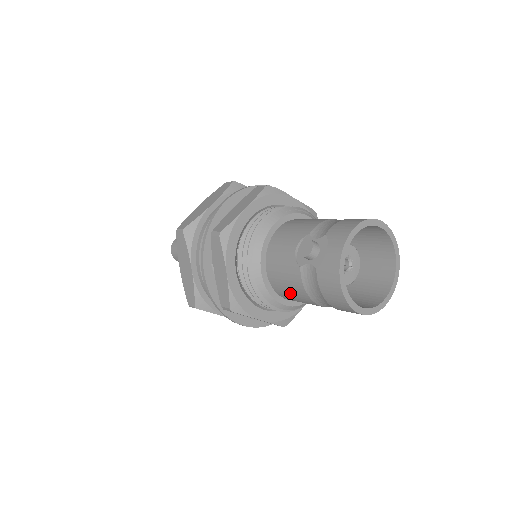
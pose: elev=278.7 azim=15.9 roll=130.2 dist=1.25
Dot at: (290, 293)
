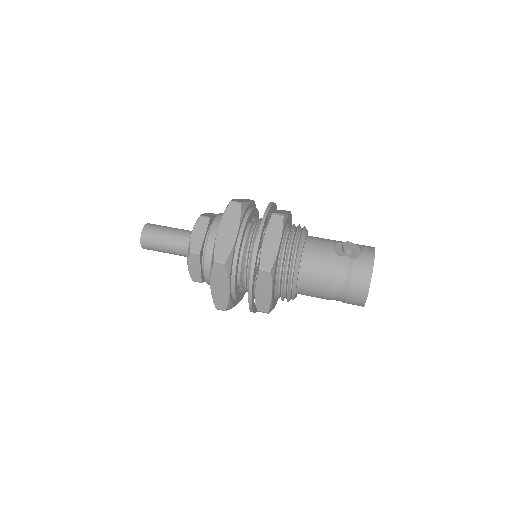
Dot at: (316, 275)
